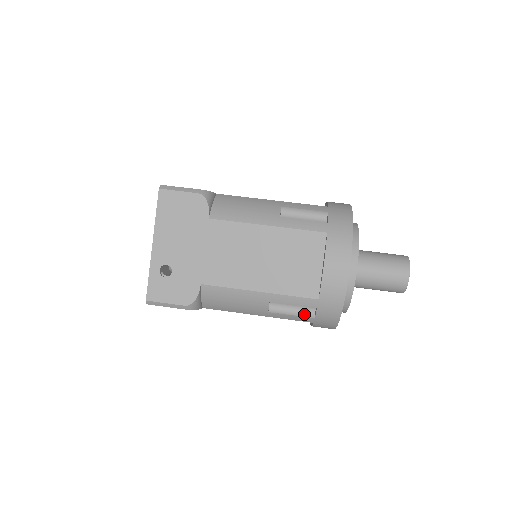
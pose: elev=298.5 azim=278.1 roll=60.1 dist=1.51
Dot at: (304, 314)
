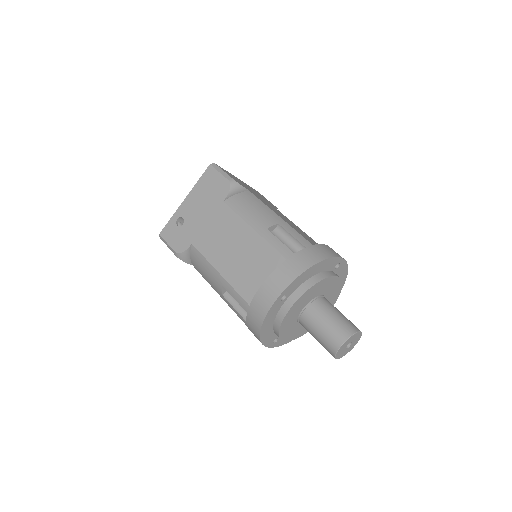
Dot at: (242, 314)
